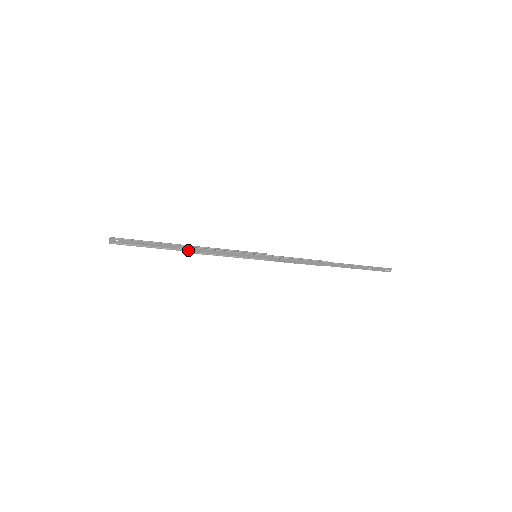
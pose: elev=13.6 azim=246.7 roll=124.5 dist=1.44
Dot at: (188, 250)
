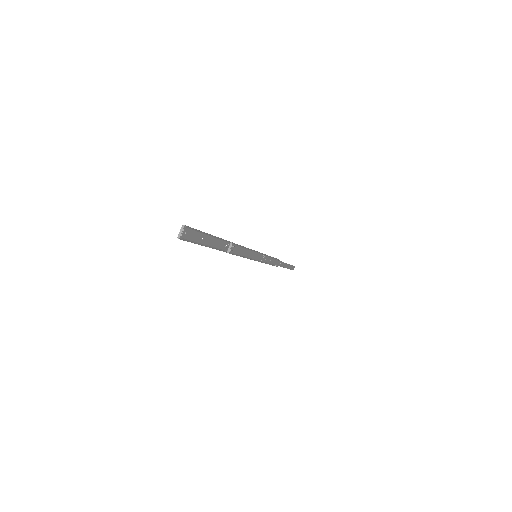
Dot at: (230, 248)
